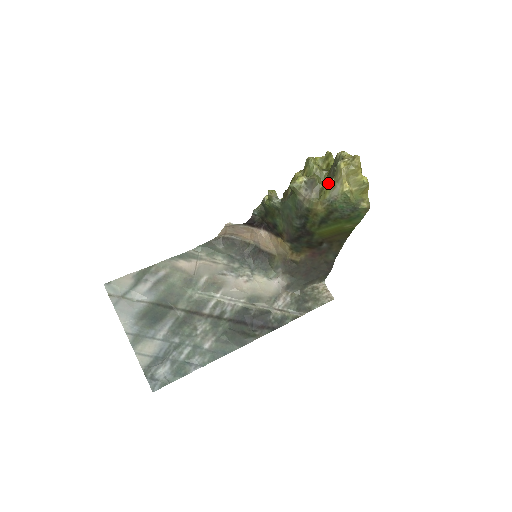
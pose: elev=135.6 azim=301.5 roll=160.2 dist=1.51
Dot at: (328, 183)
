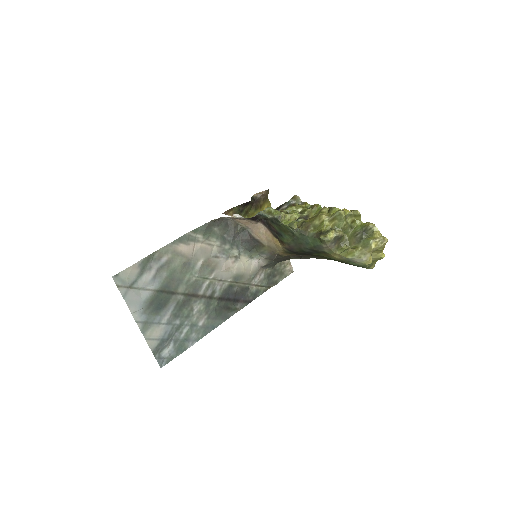
Dot at: (355, 250)
